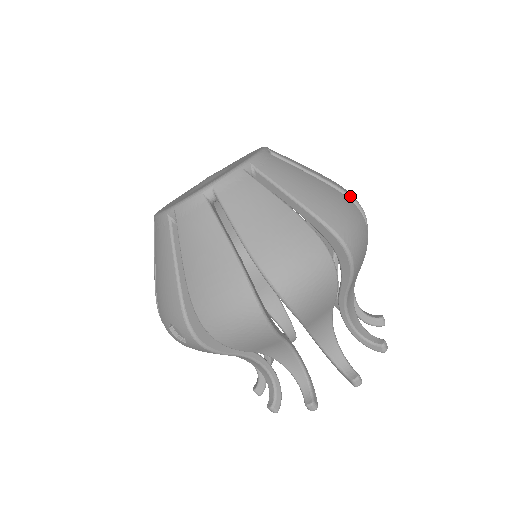
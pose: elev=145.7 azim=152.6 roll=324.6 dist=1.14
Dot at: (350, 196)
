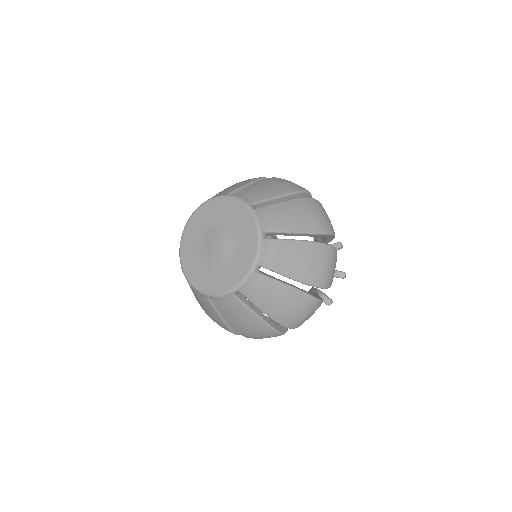
Dot at: (324, 234)
